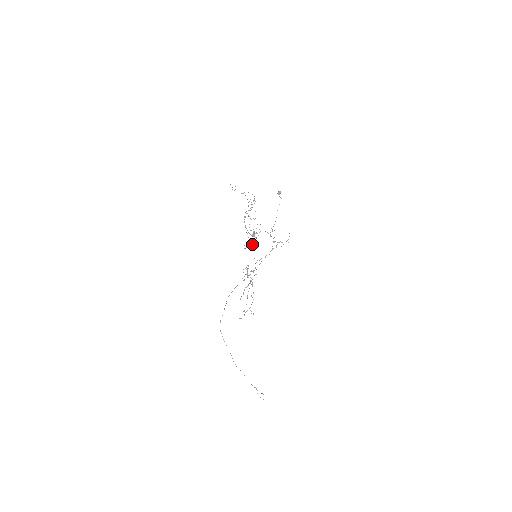
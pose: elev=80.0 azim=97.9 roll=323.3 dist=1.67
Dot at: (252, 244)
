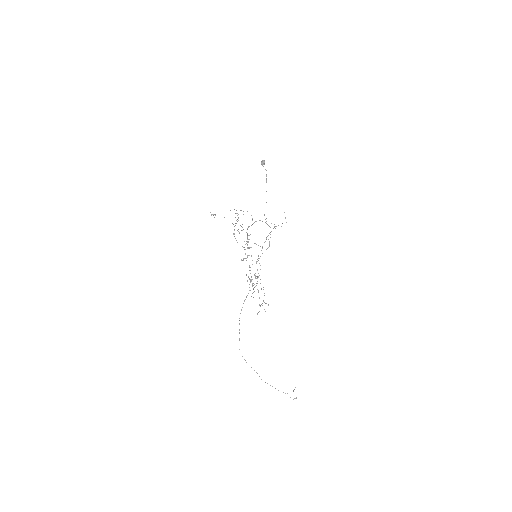
Dot at: (249, 255)
